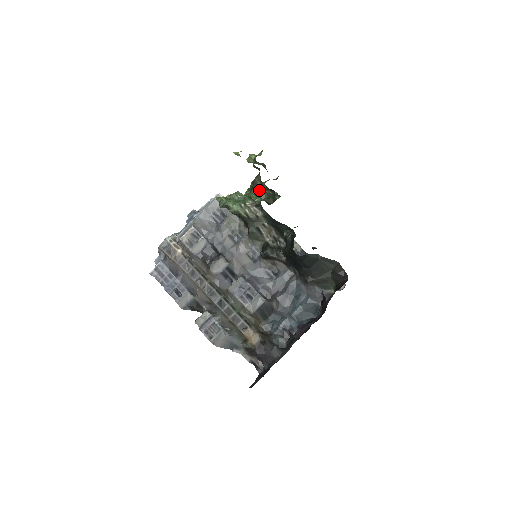
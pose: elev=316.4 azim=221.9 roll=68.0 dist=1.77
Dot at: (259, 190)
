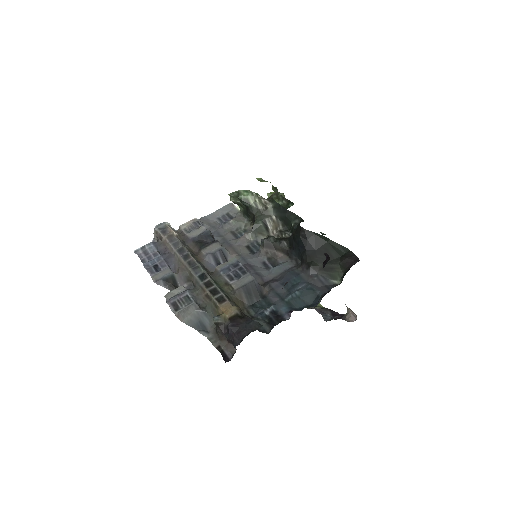
Dot at: occluded
